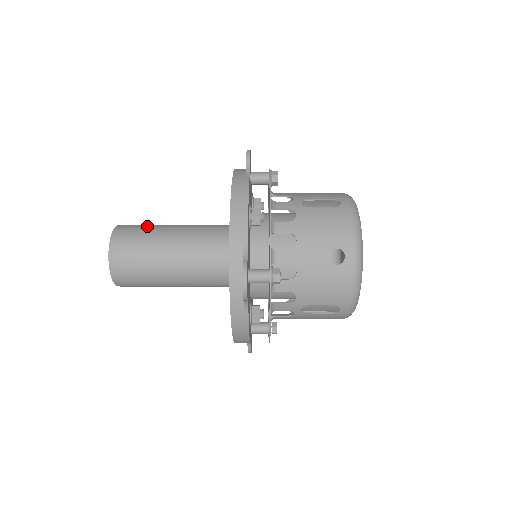
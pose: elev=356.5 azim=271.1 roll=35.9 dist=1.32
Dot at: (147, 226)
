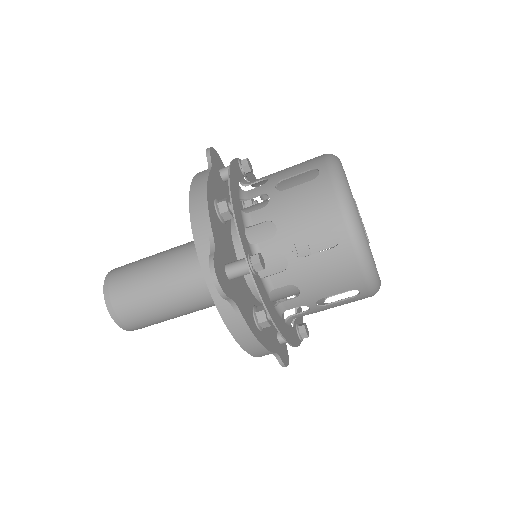
Dot at: occluded
